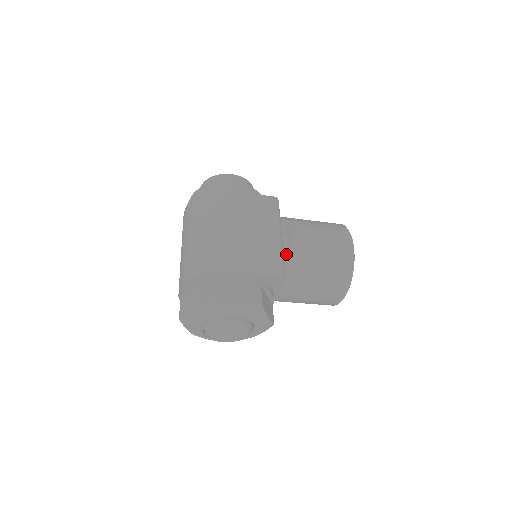
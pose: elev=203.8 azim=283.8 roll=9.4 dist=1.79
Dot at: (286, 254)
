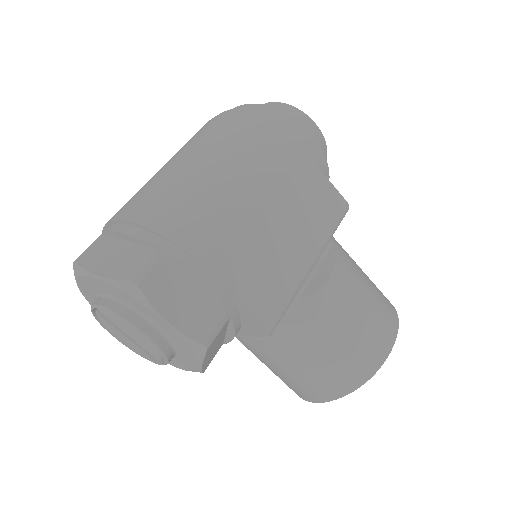
Dot at: (300, 295)
